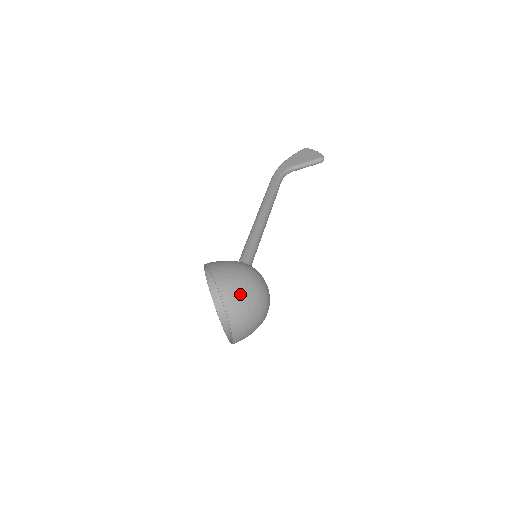
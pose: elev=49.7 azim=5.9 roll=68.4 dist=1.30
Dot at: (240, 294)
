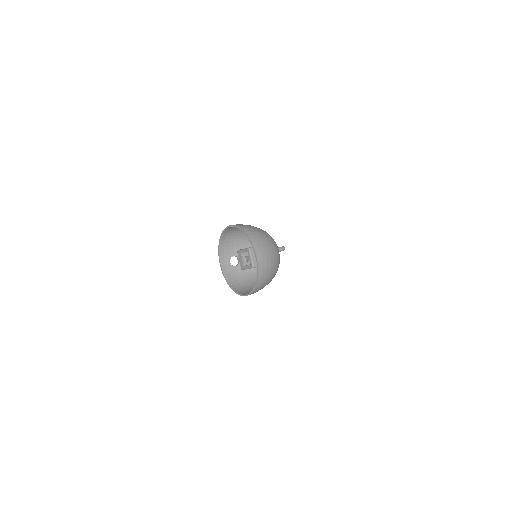
Dot at: (256, 230)
